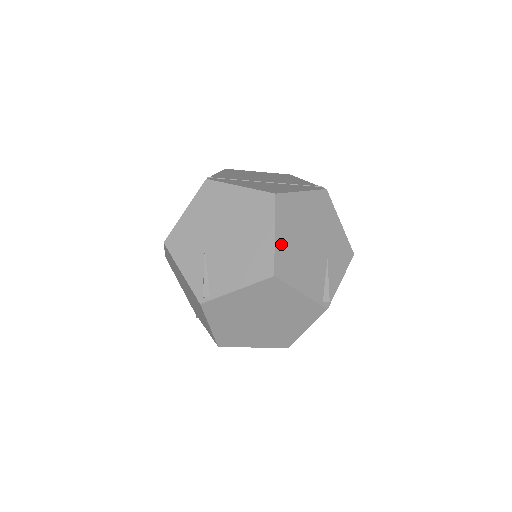
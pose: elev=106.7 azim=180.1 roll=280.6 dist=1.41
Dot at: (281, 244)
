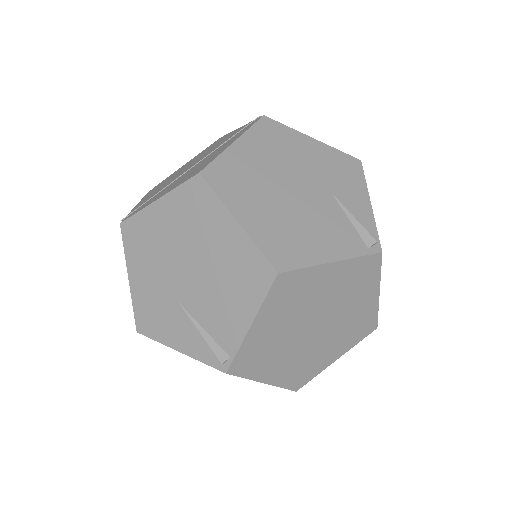
Dot at: (256, 226)
